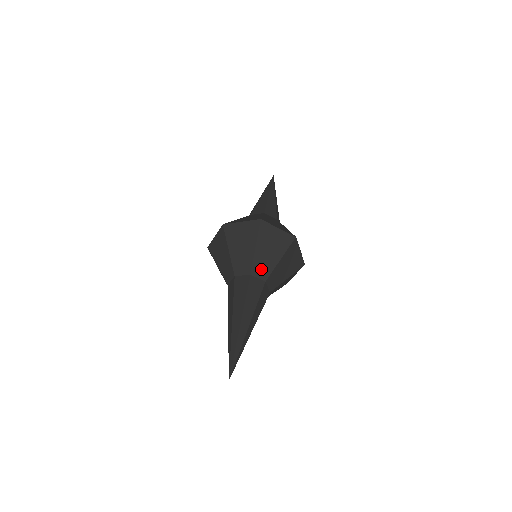
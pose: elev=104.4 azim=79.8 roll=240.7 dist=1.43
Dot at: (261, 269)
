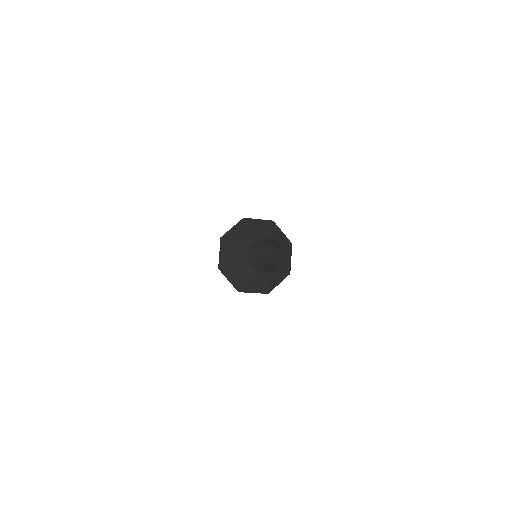
Dot at: (264, 235)
